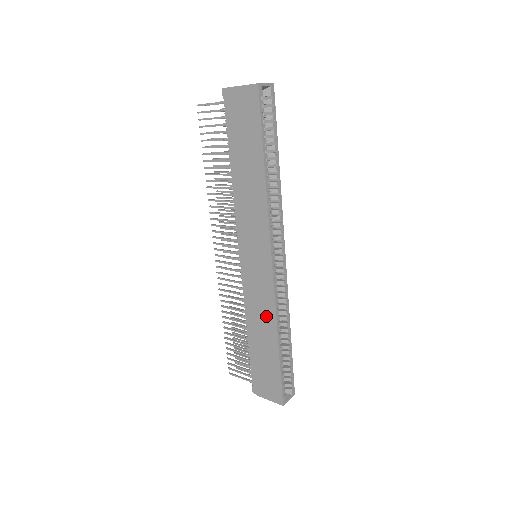
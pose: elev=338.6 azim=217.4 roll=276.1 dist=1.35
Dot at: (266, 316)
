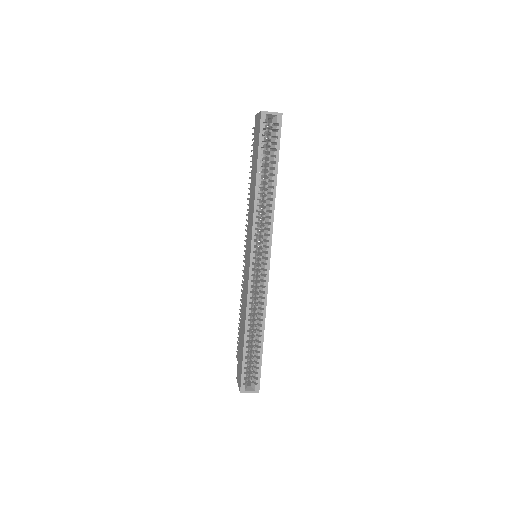
Dot at: (245, 307)
